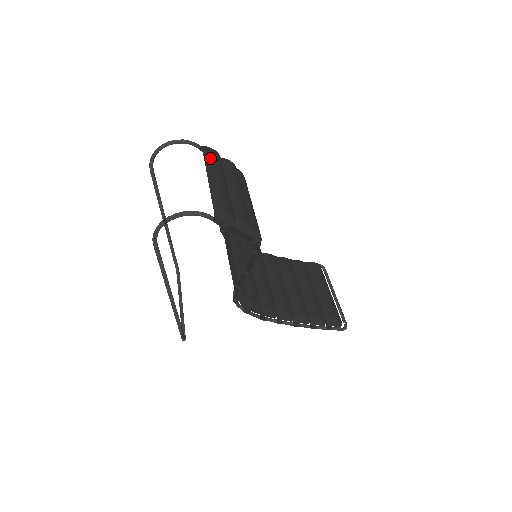
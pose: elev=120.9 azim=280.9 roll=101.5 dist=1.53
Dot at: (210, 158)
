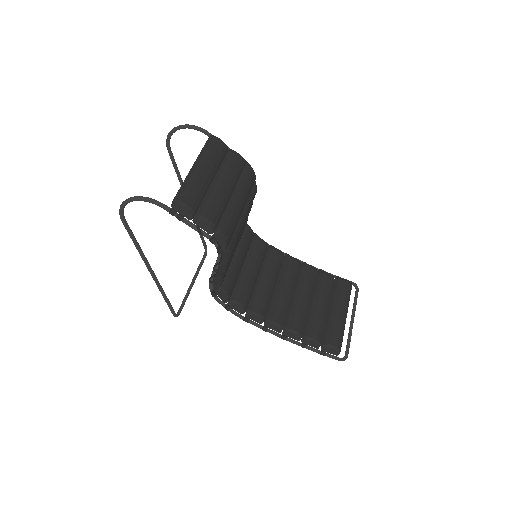
Dot at: (207, 148)
